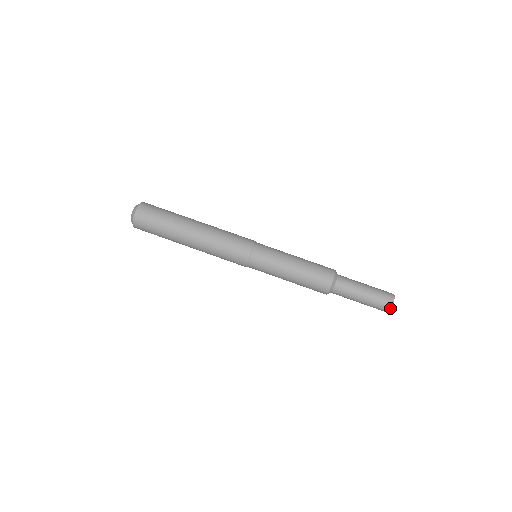
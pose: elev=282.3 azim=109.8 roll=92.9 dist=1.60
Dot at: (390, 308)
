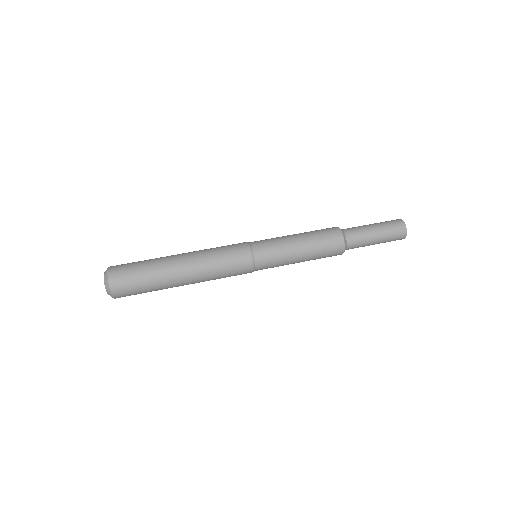
Dot at: (404, 225)
